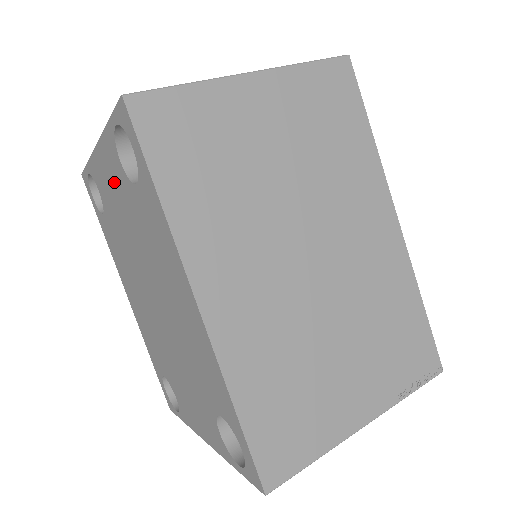
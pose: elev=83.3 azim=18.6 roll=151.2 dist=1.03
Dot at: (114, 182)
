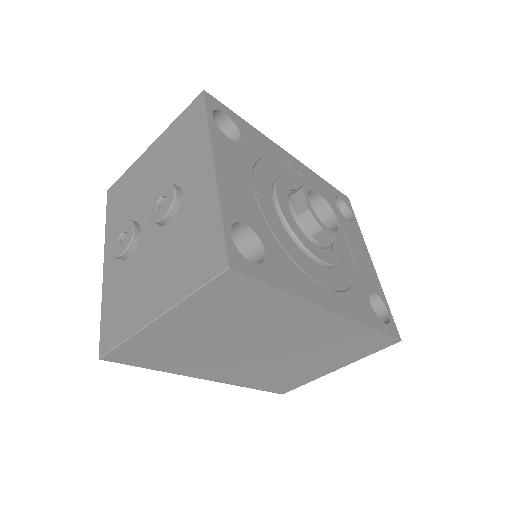
Dot at: occluded
